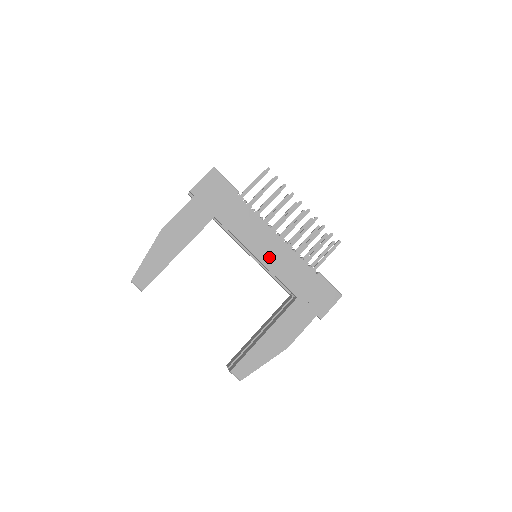
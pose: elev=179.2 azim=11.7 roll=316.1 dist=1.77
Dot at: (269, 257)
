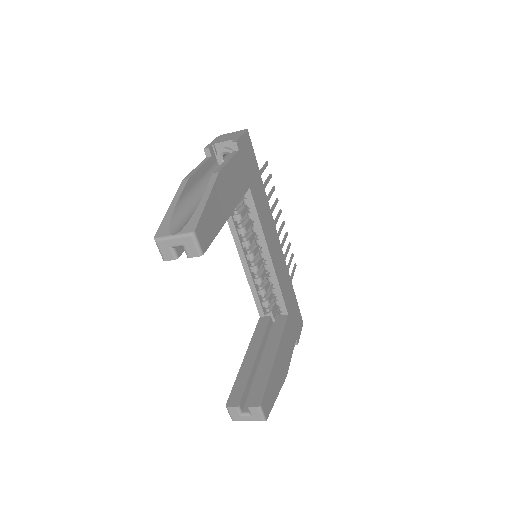
Dot at: (275, 259)
